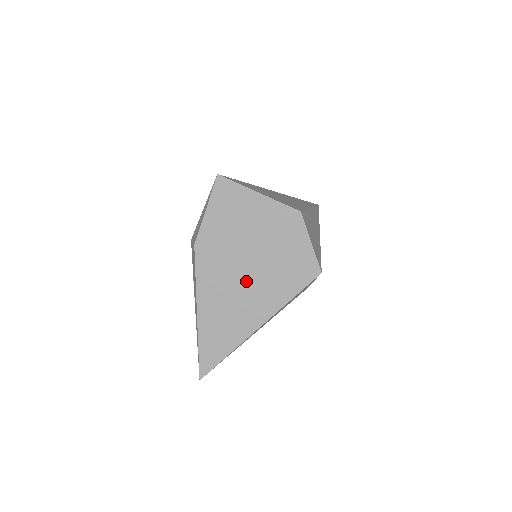
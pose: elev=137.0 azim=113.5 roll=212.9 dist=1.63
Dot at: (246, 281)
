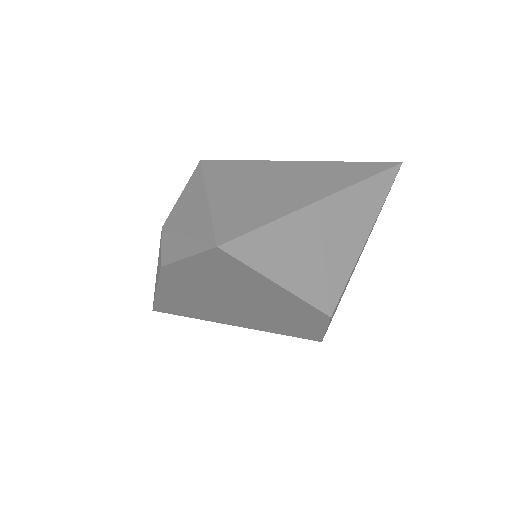
Dot at: (225, 308)
